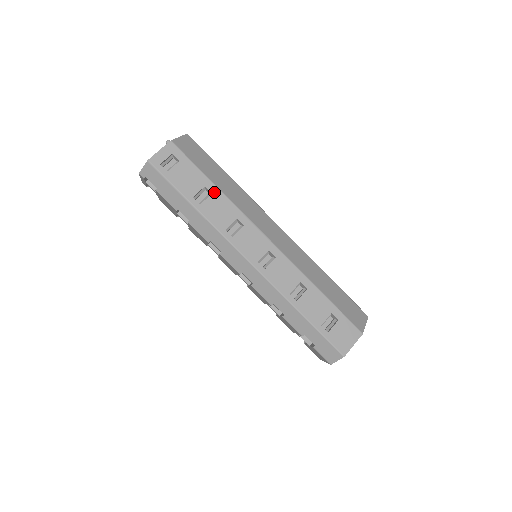
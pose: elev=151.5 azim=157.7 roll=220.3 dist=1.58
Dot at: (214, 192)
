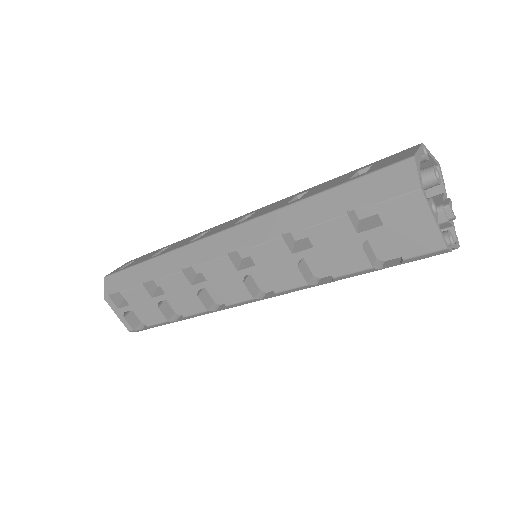
Dot at: occluded
